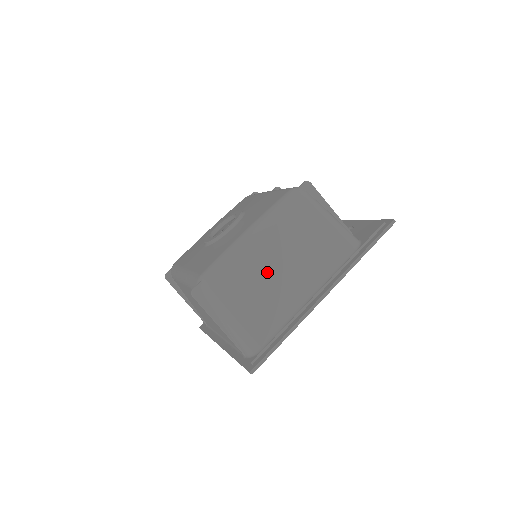
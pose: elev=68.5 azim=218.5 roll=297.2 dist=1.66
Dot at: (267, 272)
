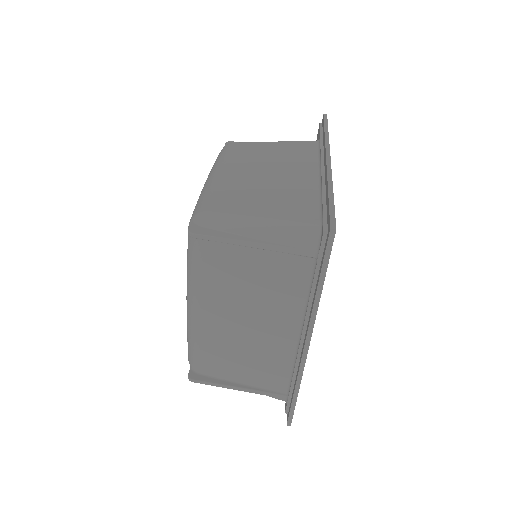
Dot at: (254, 182)
